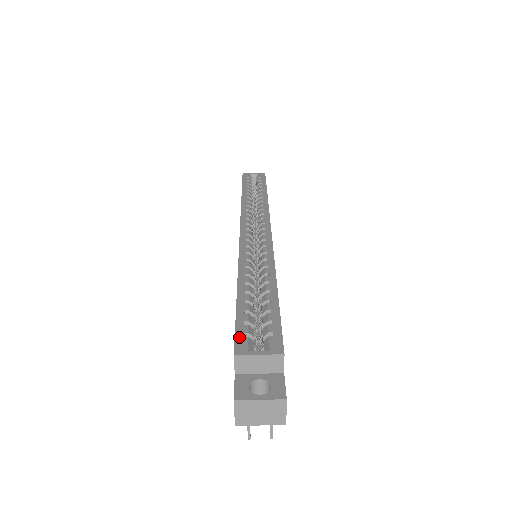
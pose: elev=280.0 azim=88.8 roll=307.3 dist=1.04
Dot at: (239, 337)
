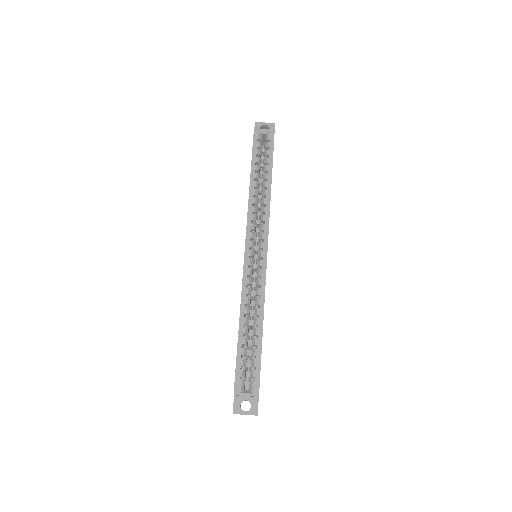
Dot at: (237, 380)
